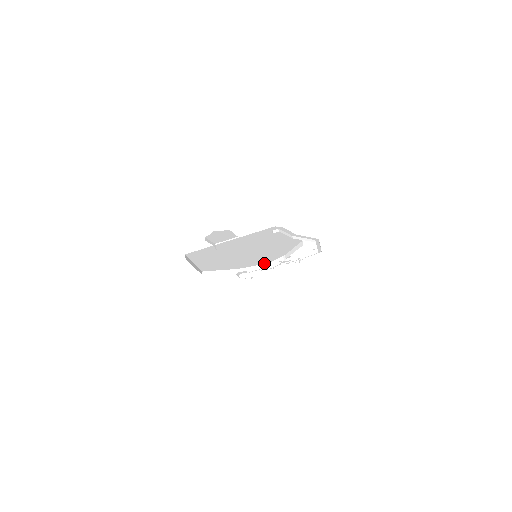
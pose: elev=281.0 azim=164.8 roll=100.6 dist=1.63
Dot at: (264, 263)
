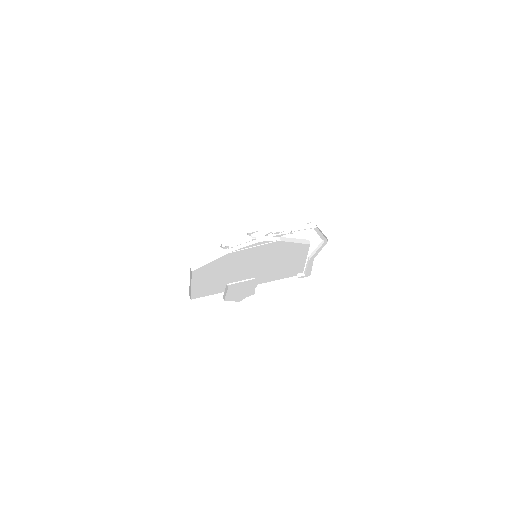
Dot at: (254, 240)
